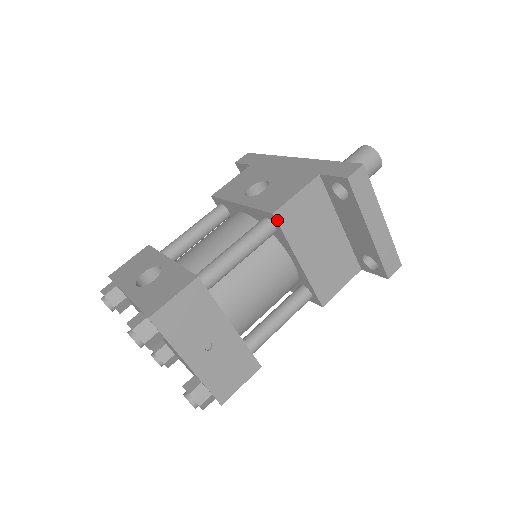
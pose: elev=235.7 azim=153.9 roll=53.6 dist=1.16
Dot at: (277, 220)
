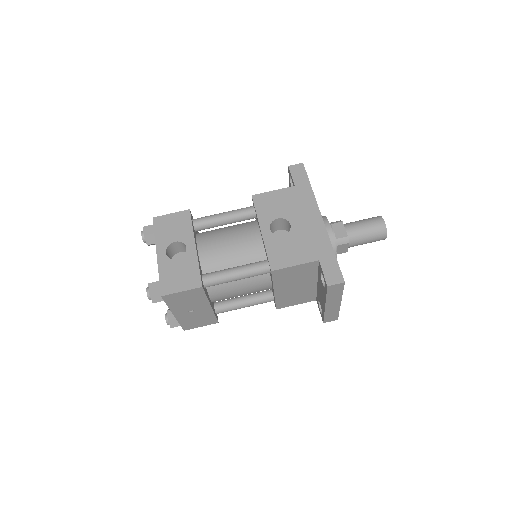
Dot at: (272, 274)
